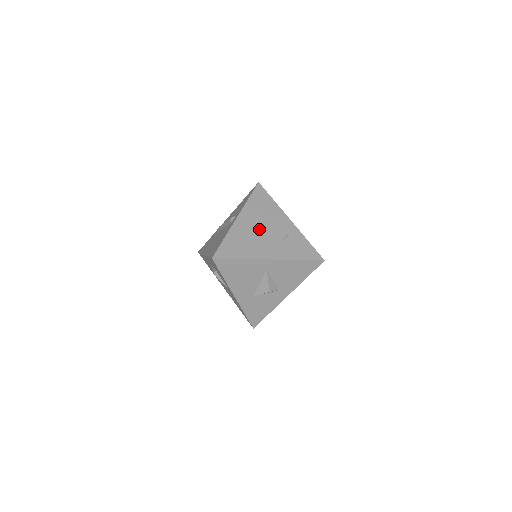
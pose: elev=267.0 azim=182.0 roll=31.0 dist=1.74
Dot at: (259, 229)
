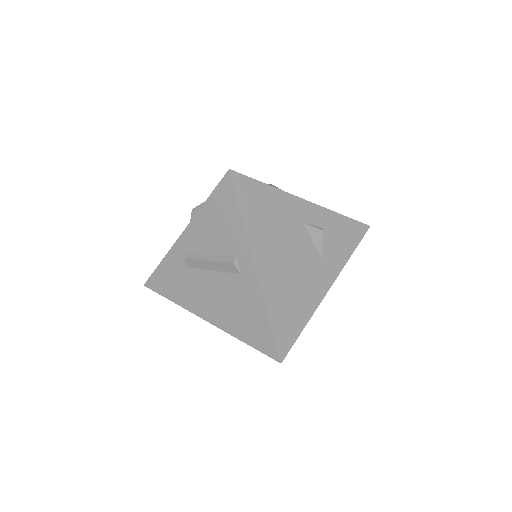
Dot at: (290, 258)
